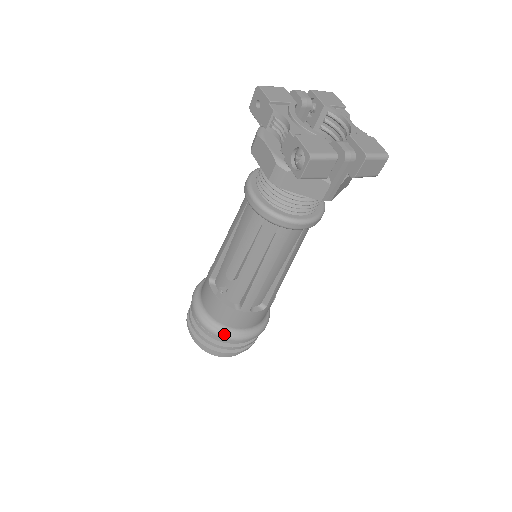
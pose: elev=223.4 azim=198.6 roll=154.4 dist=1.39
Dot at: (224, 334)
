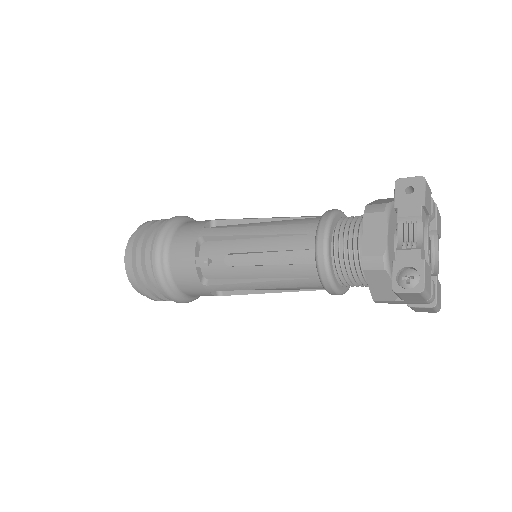
Dot at: (167, 286)
